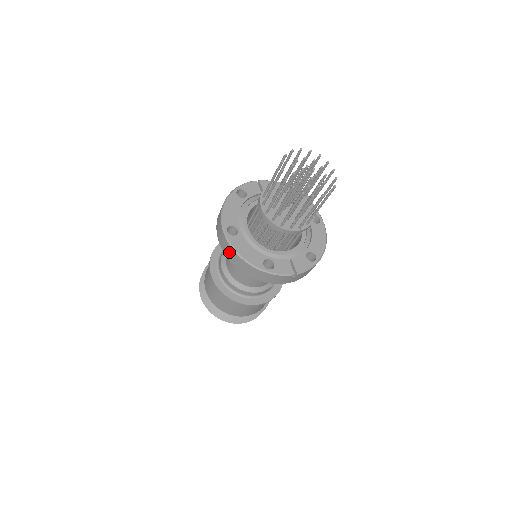
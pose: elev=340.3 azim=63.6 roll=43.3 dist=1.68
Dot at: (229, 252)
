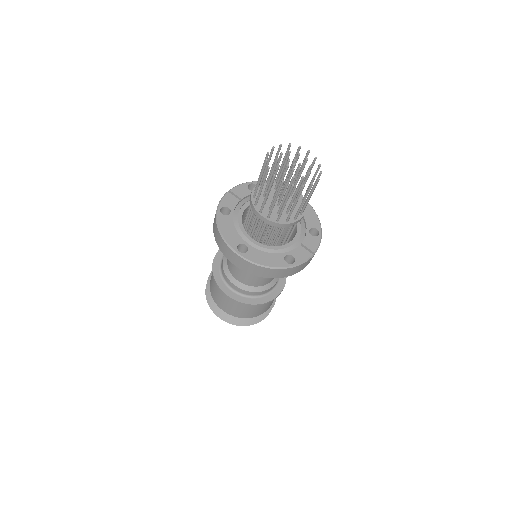
Dot at: (250, 268)
